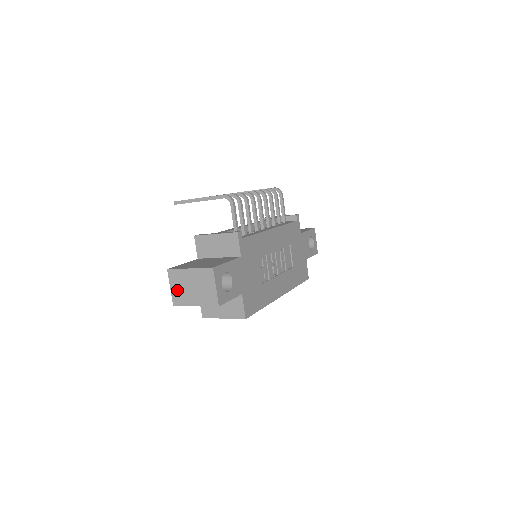
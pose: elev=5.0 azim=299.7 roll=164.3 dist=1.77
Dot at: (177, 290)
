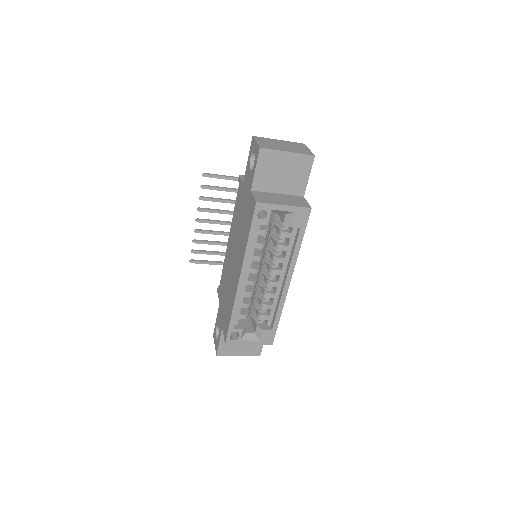
Dot at: (265, 143)
